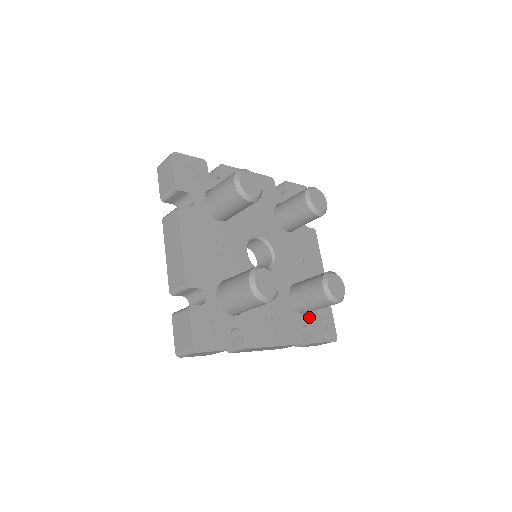
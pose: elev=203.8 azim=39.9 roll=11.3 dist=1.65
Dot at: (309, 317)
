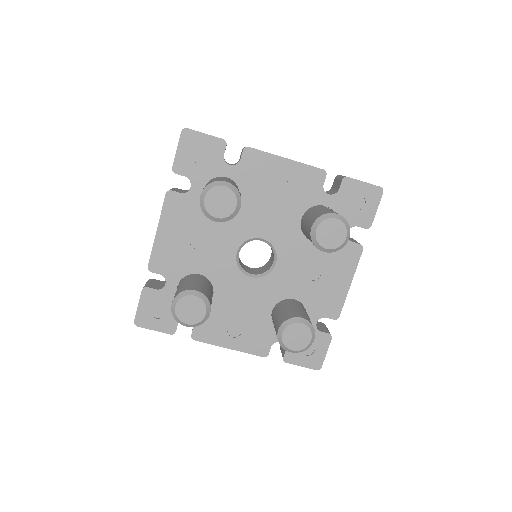
Dot at: occluded
